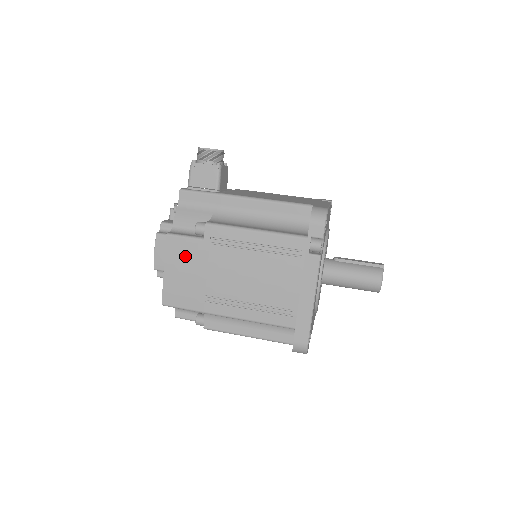
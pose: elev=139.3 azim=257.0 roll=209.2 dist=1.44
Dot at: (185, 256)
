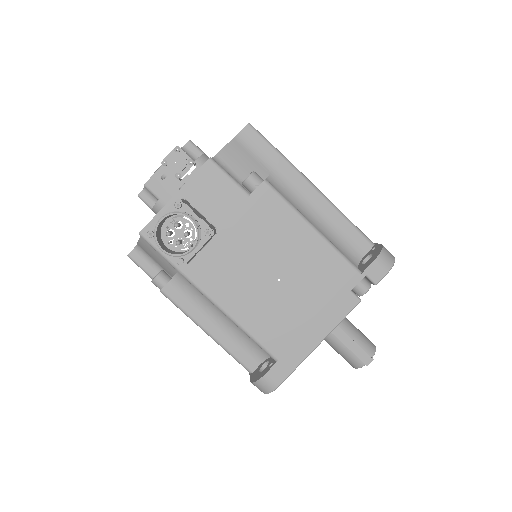
Dot at: occluded
